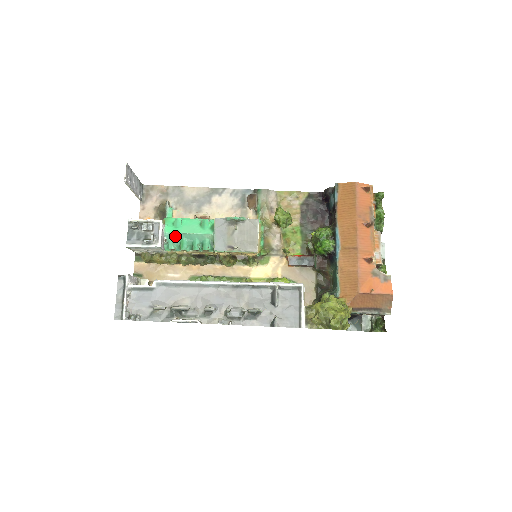
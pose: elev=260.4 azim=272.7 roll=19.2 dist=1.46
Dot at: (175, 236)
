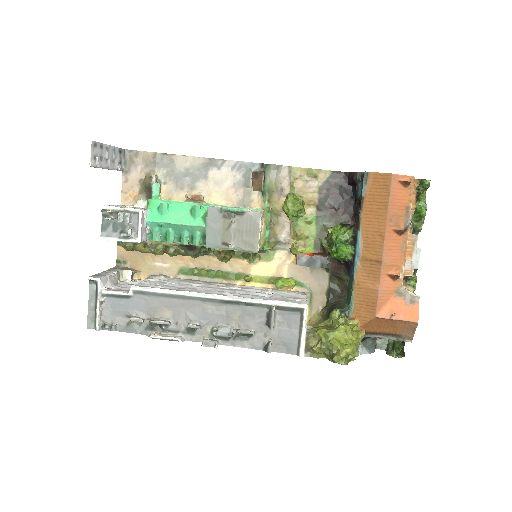
Dot at: (160, 226)
